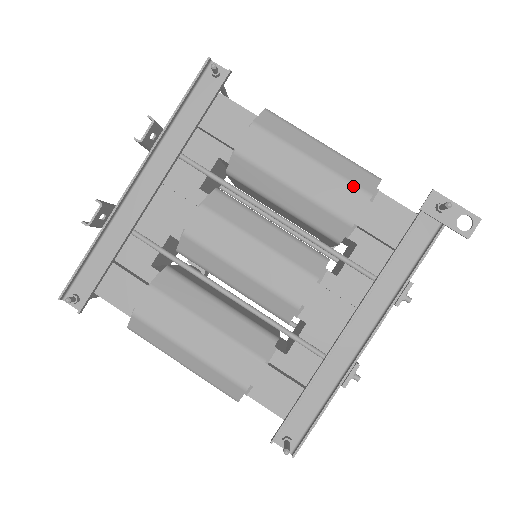
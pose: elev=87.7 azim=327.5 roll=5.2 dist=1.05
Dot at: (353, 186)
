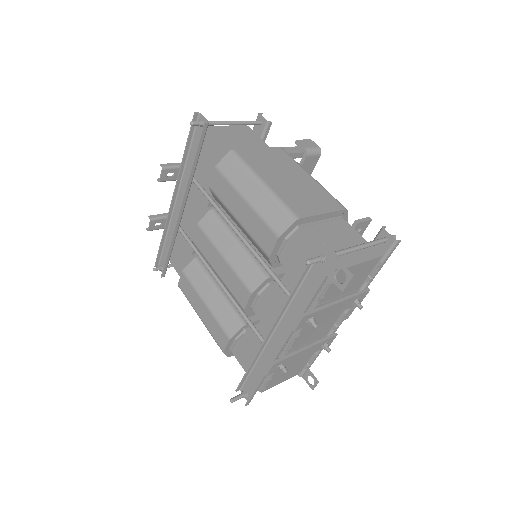
Dot at: (268, 226)
